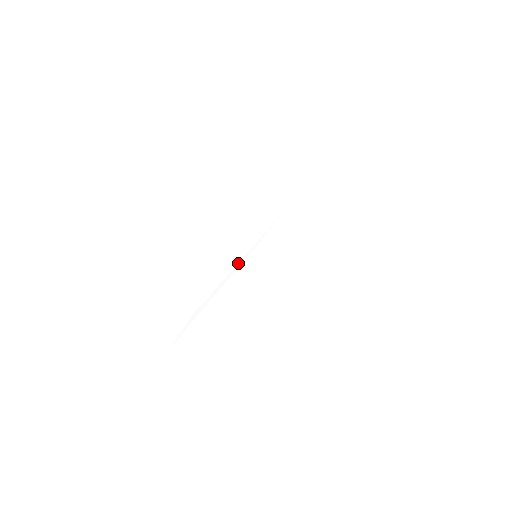
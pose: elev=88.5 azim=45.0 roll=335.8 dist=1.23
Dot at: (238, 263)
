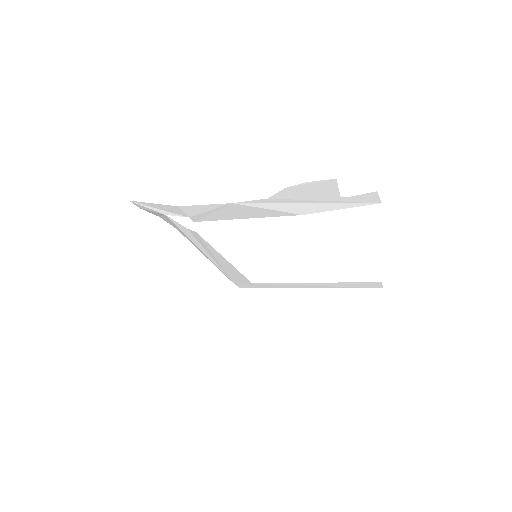
Dot at: (211, 256)
